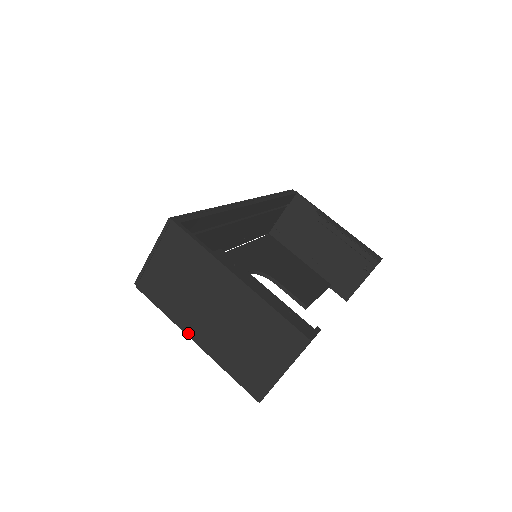
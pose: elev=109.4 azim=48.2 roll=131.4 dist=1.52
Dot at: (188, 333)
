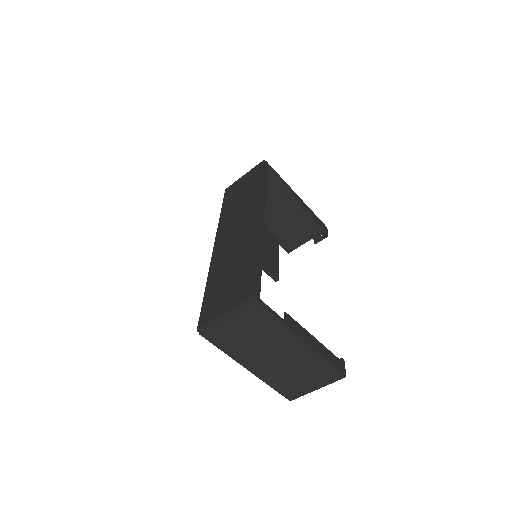
Dot at: (243, 364)
